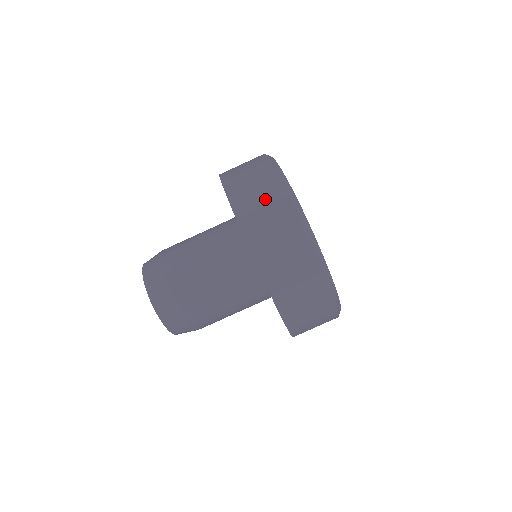
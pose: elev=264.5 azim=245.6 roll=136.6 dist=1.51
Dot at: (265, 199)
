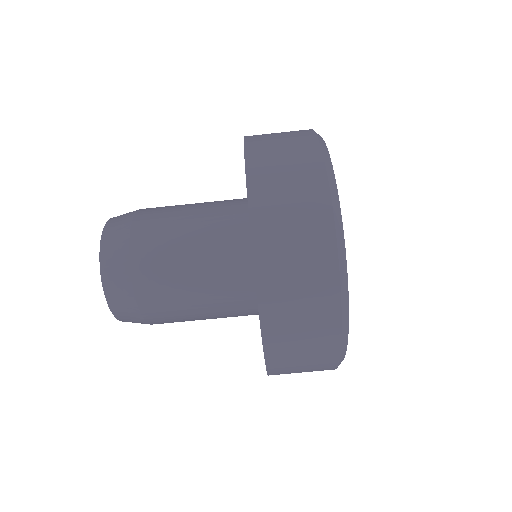
Dot at: (298, 204)
